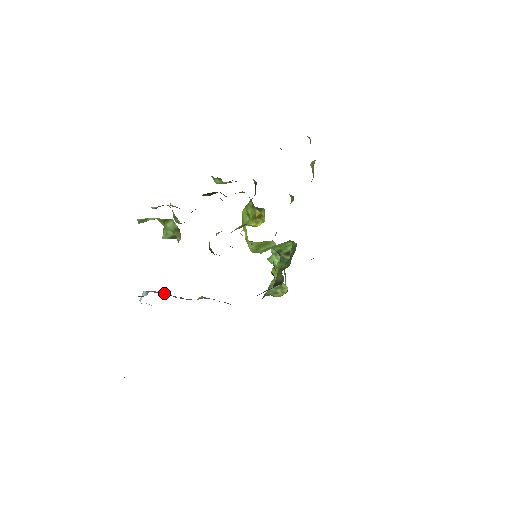
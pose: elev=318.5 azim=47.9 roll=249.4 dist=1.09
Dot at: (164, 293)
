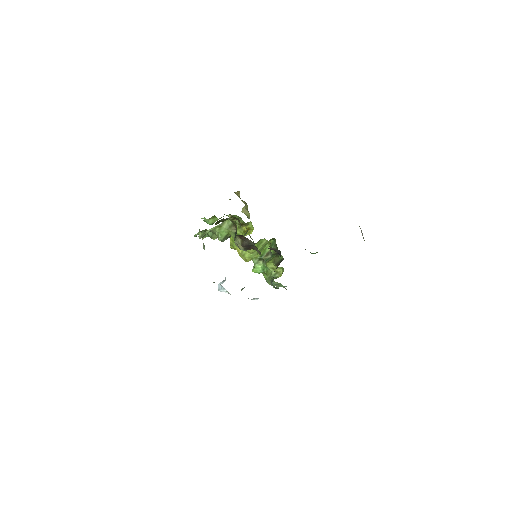
Dot at: occluded
